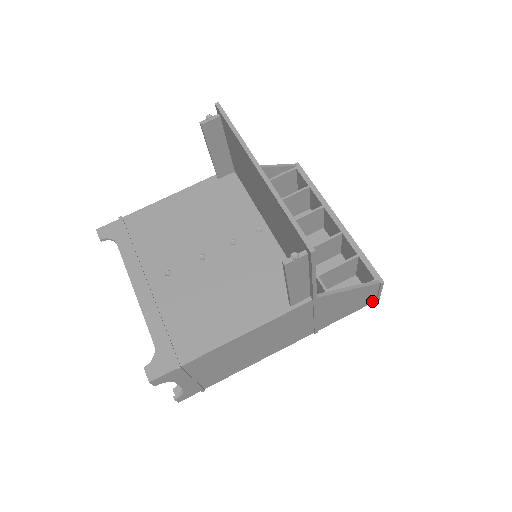
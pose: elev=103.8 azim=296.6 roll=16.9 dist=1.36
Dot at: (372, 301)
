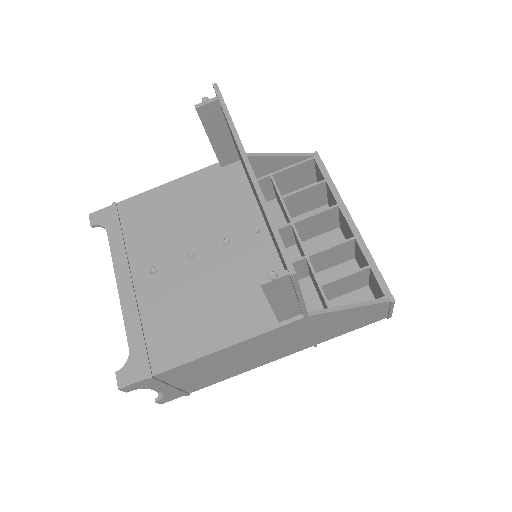
Dot at: (383, 317)
